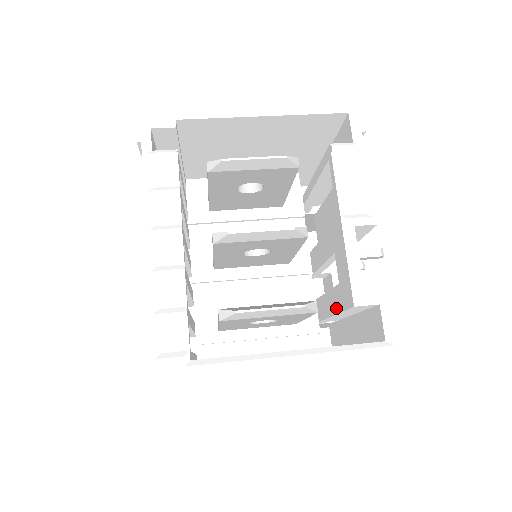
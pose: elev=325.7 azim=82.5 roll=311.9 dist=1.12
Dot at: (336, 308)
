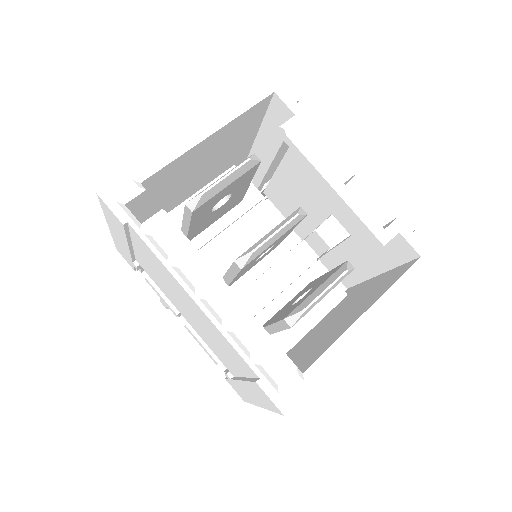
Dot at: (356, 256)
